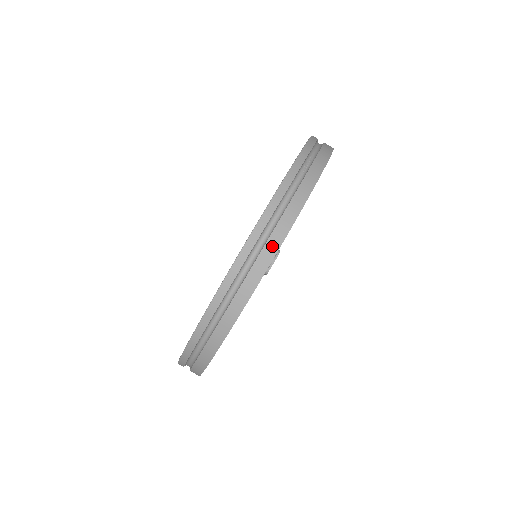
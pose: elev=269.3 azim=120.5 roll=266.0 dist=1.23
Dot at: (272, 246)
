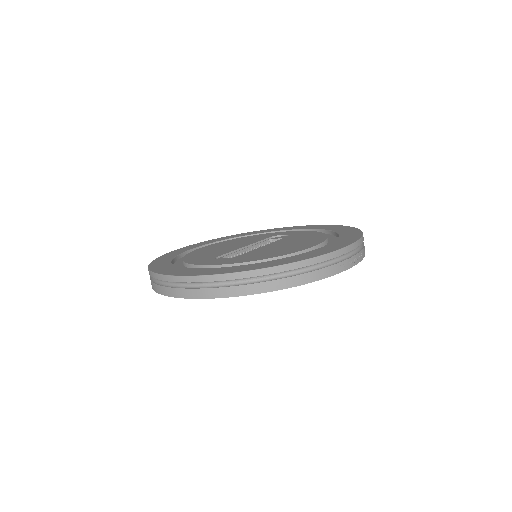
Dot at: (183, 293)
